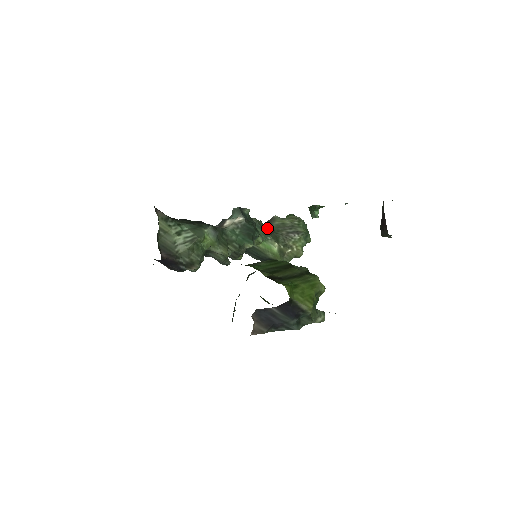
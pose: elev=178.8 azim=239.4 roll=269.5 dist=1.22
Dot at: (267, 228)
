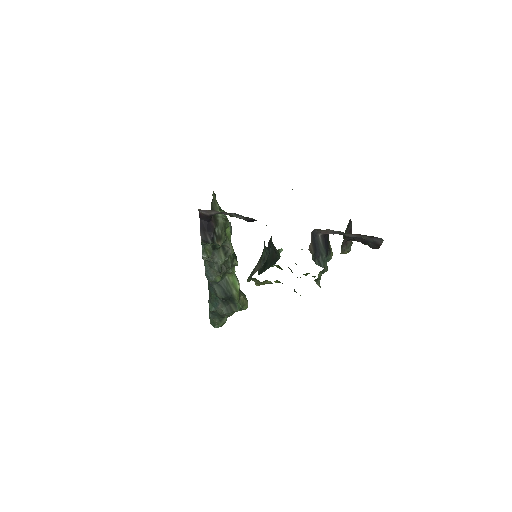
Dot at: occluded
